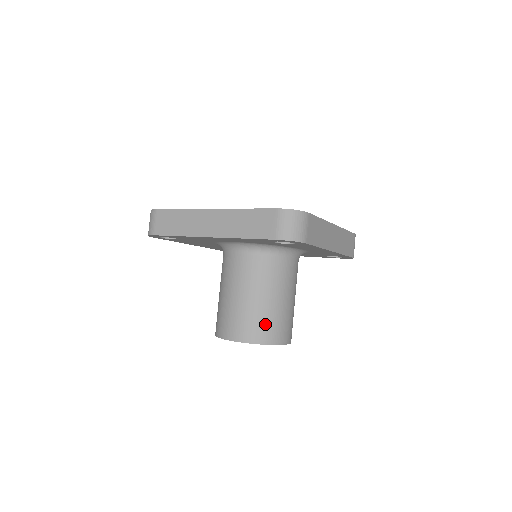
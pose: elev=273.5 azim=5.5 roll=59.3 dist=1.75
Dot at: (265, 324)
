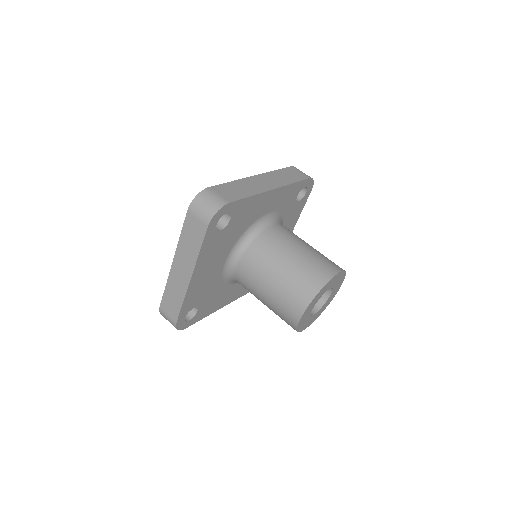
Dot at: occluded
